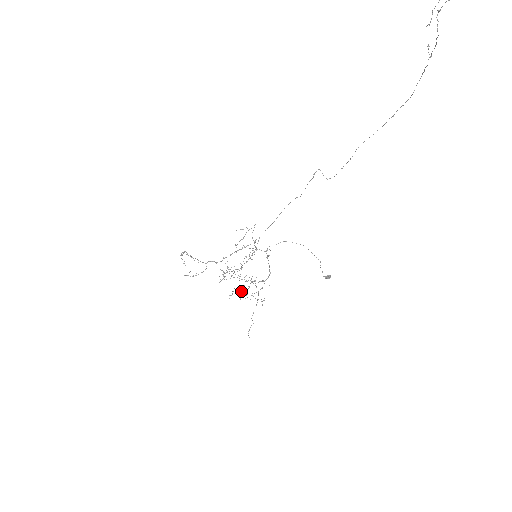
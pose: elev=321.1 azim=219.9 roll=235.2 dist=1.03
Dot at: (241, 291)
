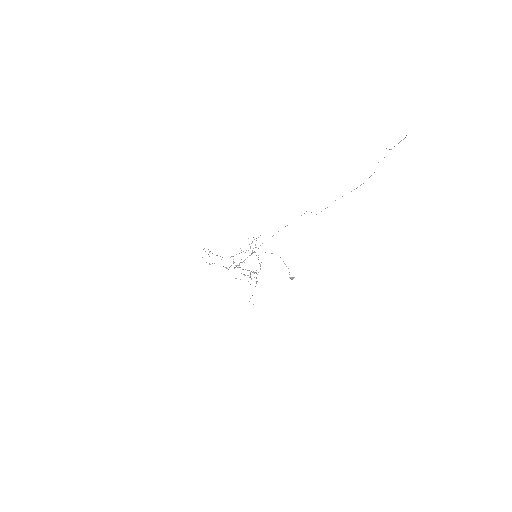
Dot at: (247, 275)
